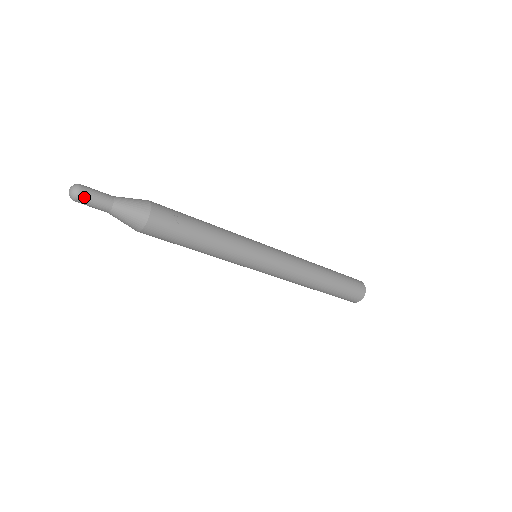
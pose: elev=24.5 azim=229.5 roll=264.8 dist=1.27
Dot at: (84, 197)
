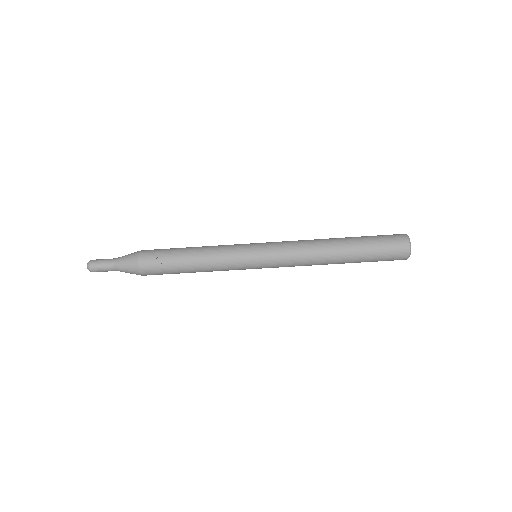
Dot at: (95, 269)
